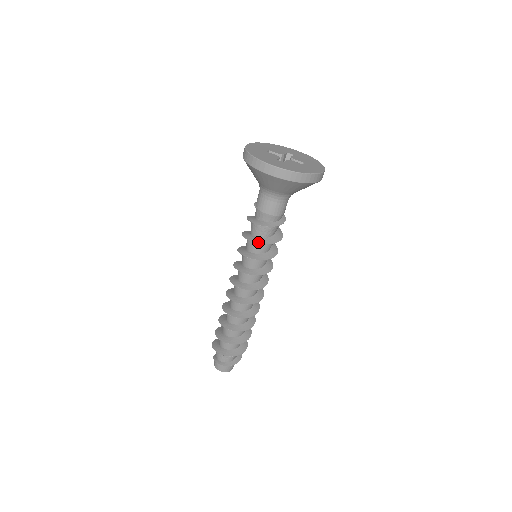
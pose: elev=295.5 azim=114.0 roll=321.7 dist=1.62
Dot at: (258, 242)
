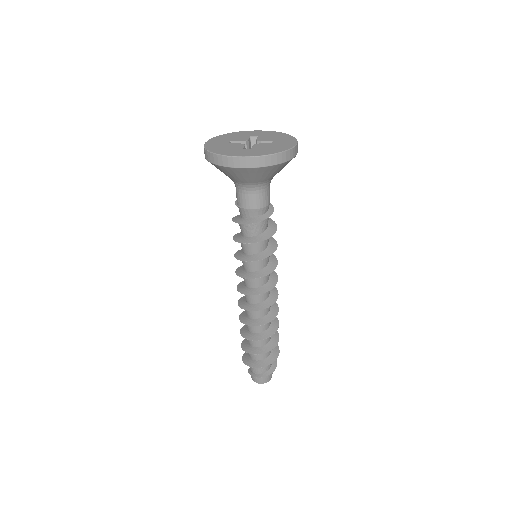
Dot at: (254, 242)
